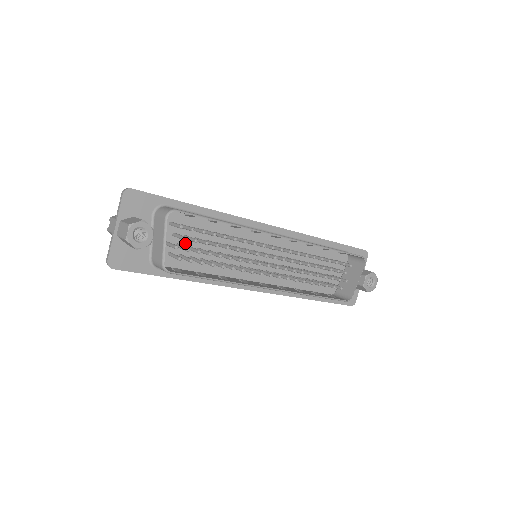
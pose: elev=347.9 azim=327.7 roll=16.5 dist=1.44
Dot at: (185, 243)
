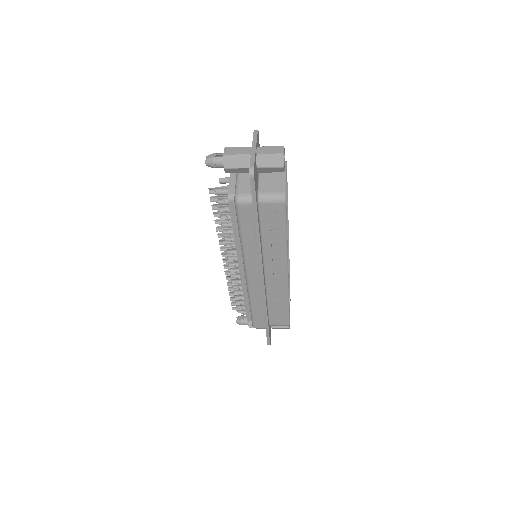
Dot at: occluded
